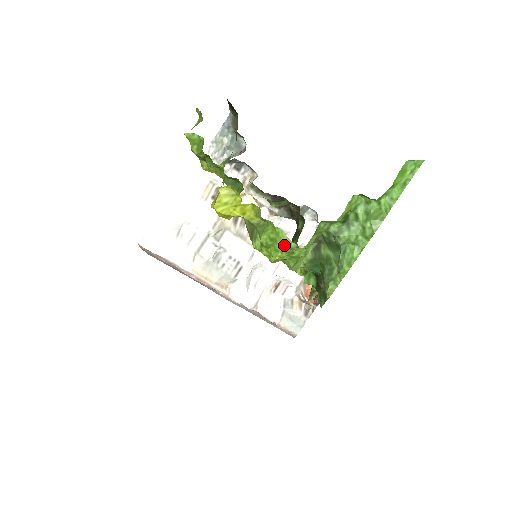
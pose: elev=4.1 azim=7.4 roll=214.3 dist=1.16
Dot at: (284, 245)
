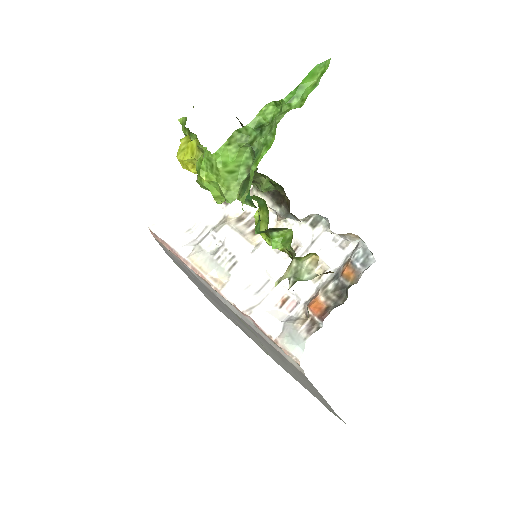
Dot at: (204, 158)
